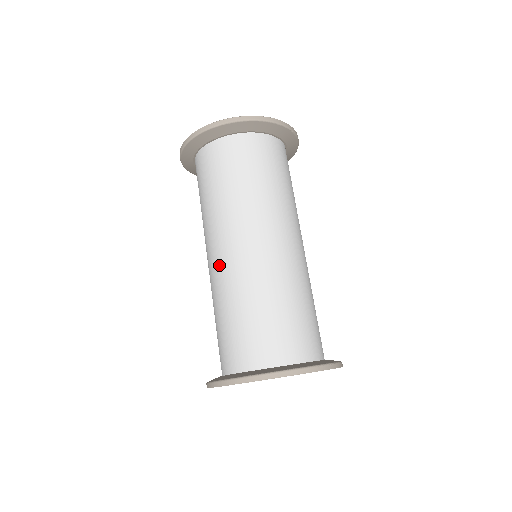
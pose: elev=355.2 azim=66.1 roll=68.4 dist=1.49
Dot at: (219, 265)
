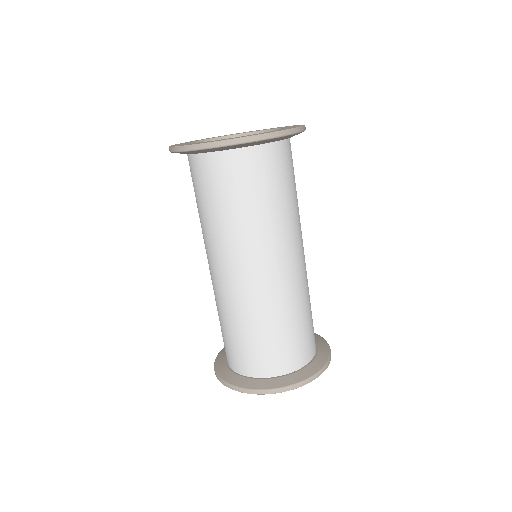
Dot at: occluded
